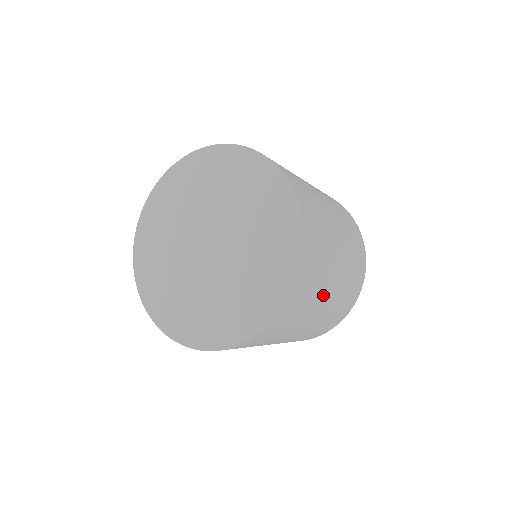
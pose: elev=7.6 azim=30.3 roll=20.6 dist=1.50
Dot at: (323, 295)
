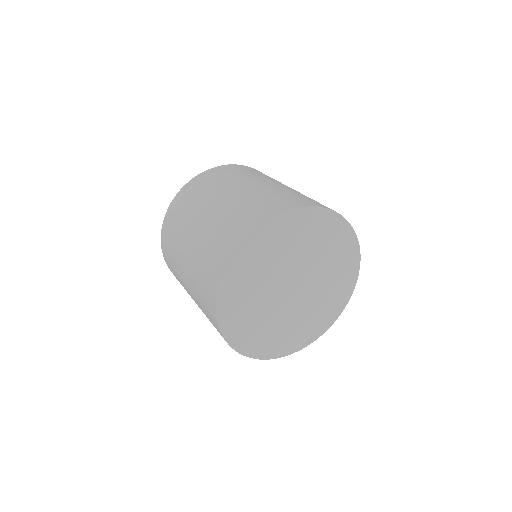
Dot at: occluded
